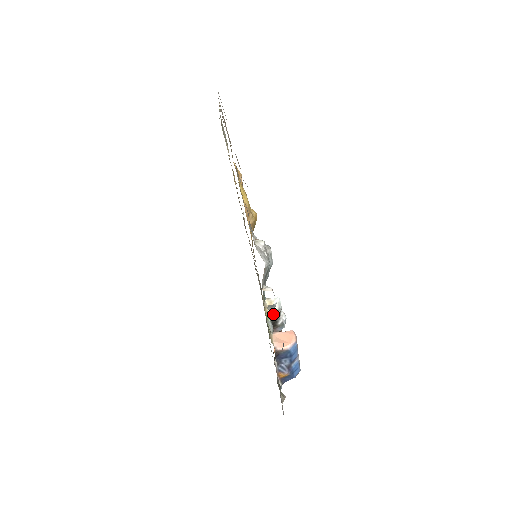
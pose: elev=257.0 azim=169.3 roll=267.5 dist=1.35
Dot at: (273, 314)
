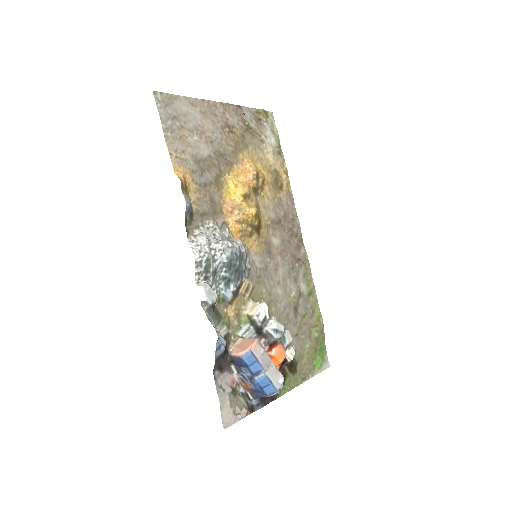
Dot at: (252, 318)
